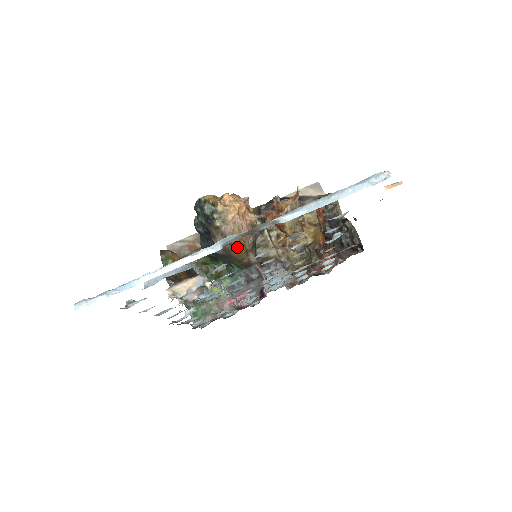
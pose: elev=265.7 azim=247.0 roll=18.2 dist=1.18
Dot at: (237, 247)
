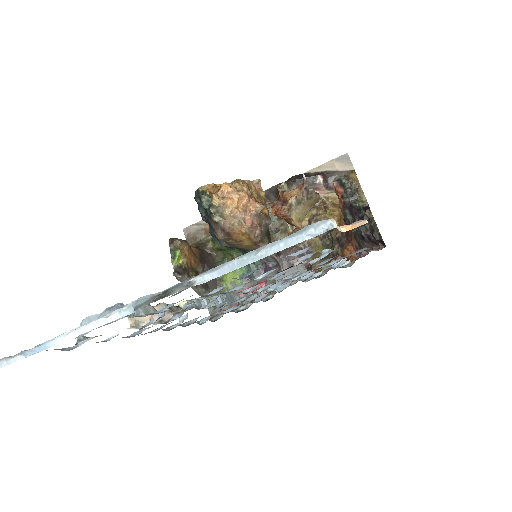
Dot at: (241, 241)
